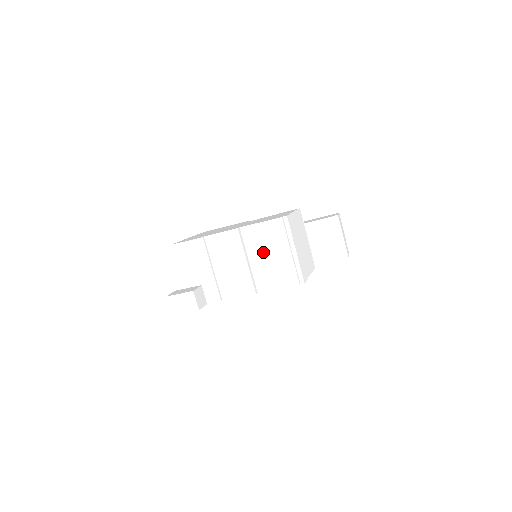
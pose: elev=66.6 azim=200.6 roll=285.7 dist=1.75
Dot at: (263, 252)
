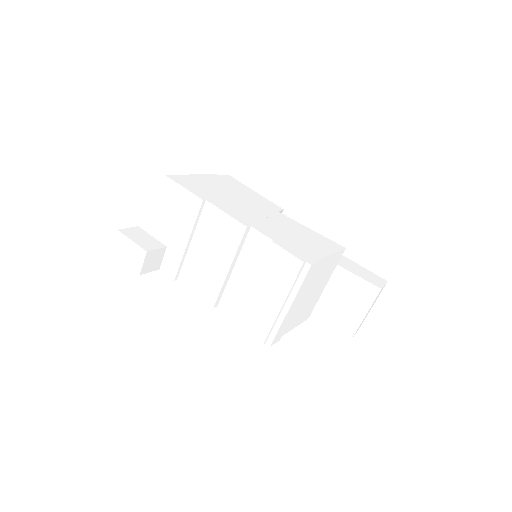
Dot at: (254, 275)
